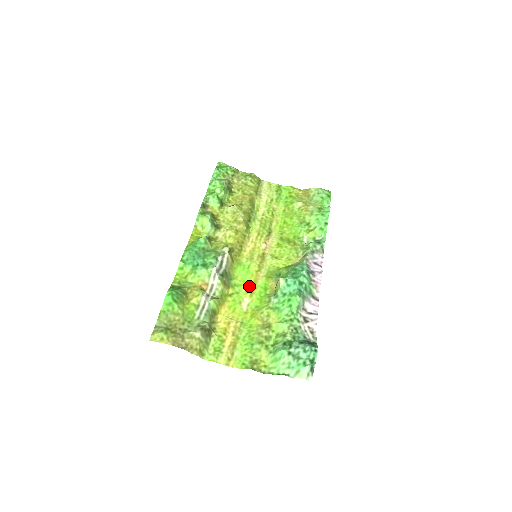
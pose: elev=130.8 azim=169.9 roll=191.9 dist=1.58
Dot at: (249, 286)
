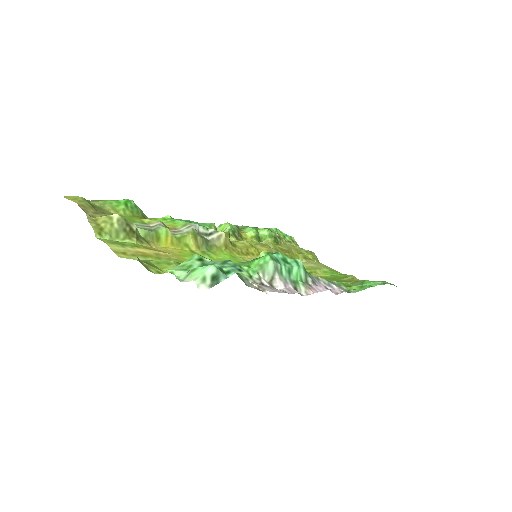
Dot at: occluded
